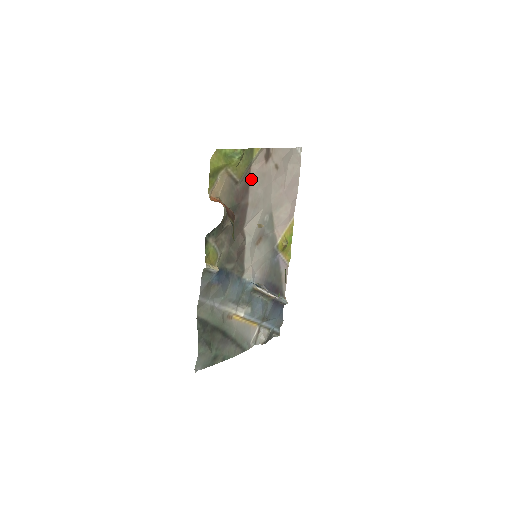
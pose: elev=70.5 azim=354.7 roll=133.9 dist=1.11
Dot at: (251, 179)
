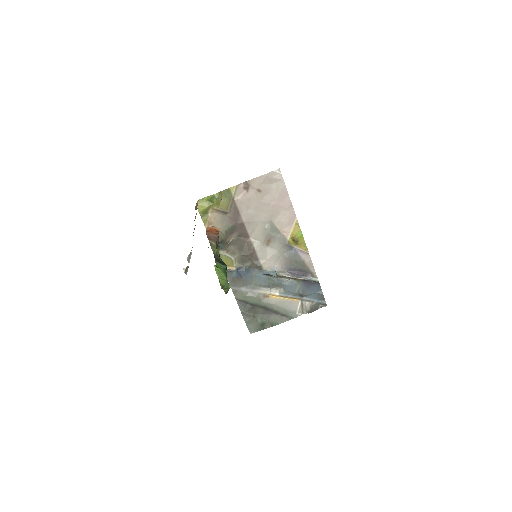
Dot at: (238, 206)
